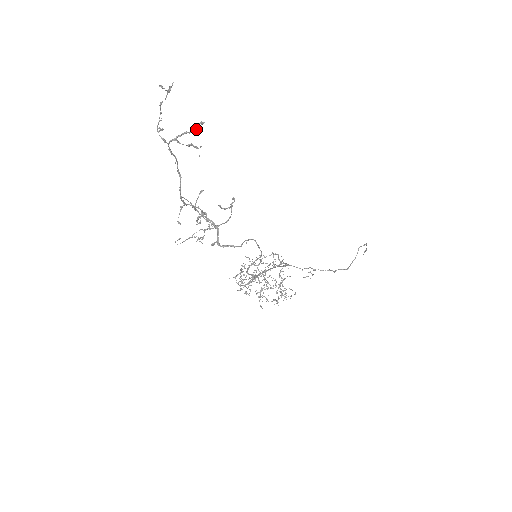
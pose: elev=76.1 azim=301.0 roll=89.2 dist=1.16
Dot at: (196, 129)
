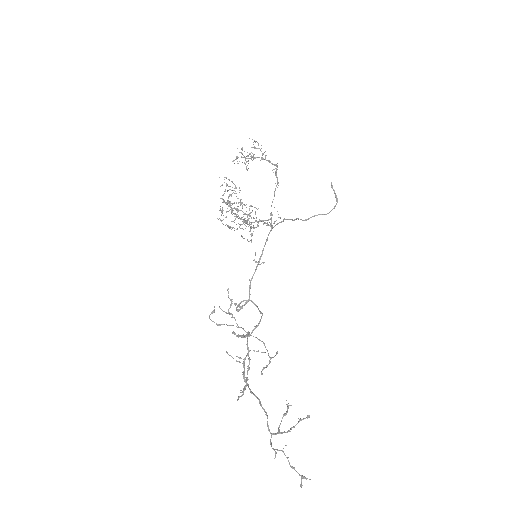
Dot at: occluded
